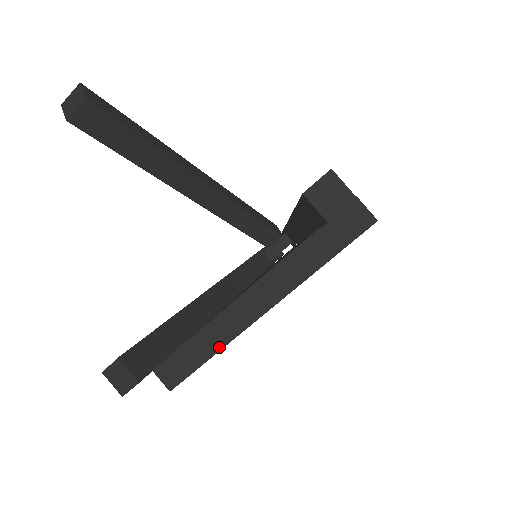
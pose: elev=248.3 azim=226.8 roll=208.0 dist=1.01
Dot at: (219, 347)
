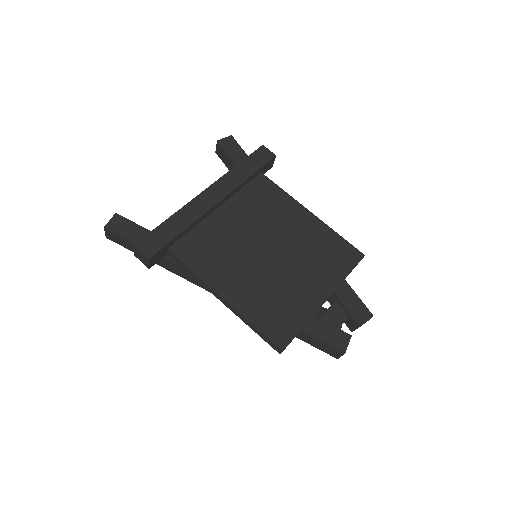
Dot at: (174, 214)
